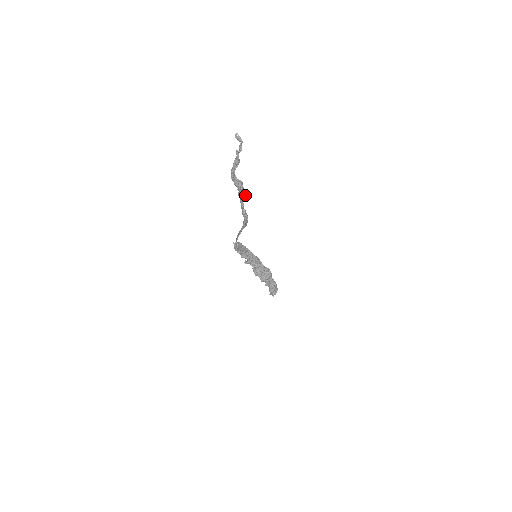
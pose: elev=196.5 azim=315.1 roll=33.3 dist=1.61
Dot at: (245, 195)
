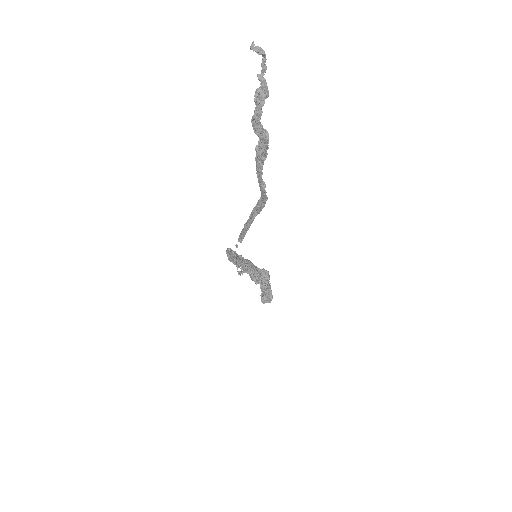
Dot at: (266, 154)
